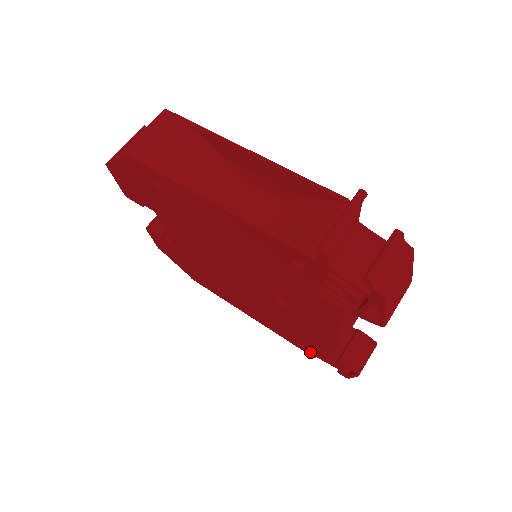
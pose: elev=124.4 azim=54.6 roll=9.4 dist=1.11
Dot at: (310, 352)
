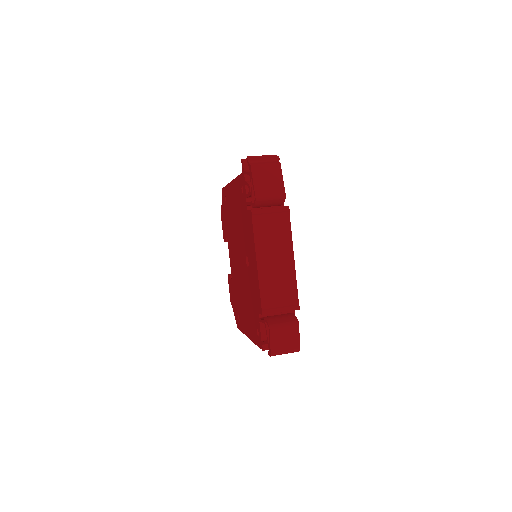
Dot at: (261, 341)
